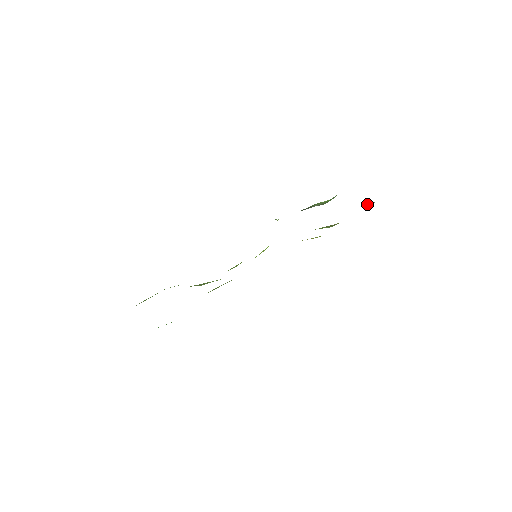
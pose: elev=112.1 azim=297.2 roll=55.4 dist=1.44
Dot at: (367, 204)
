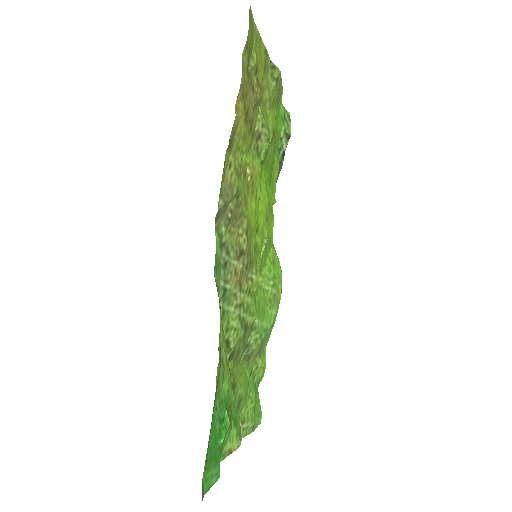
Dot at: (273, 76)
